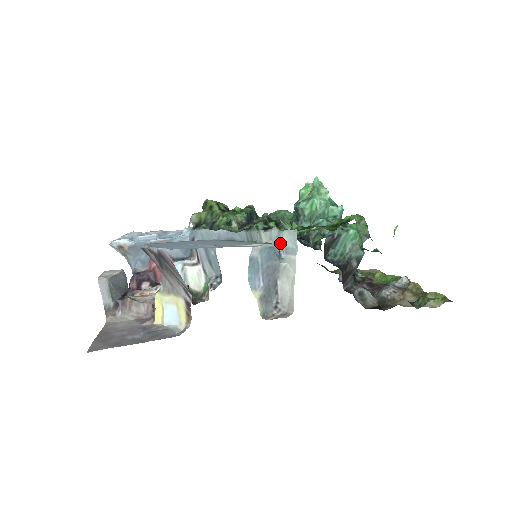
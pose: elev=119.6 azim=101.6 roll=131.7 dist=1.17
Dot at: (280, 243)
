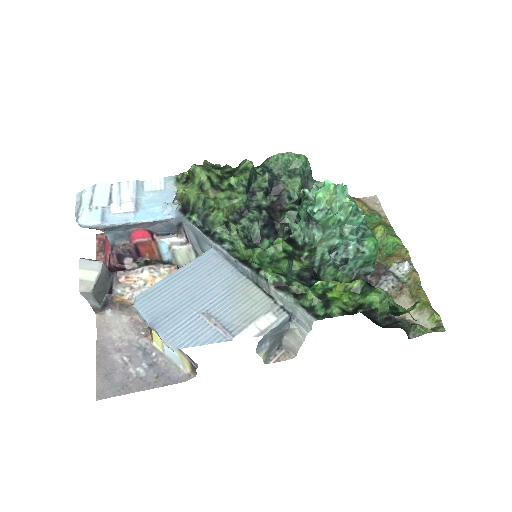
Dot at: (292, 312)
